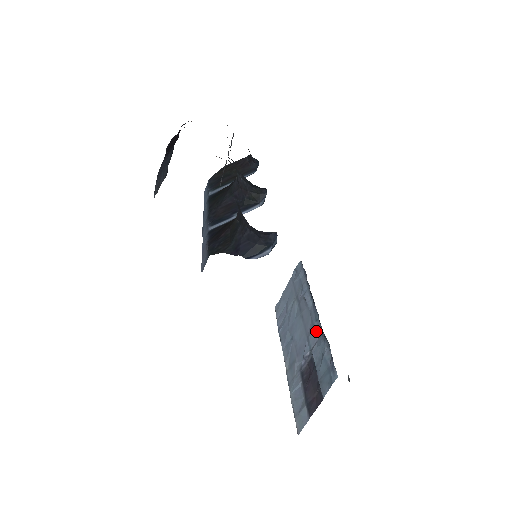
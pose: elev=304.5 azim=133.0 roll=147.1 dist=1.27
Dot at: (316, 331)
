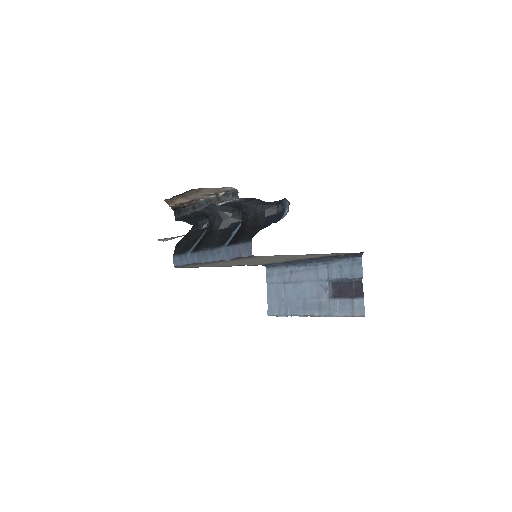
Dot at: (322, 268)
